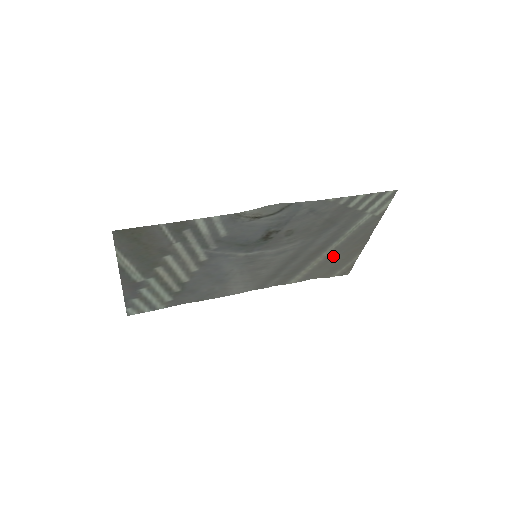
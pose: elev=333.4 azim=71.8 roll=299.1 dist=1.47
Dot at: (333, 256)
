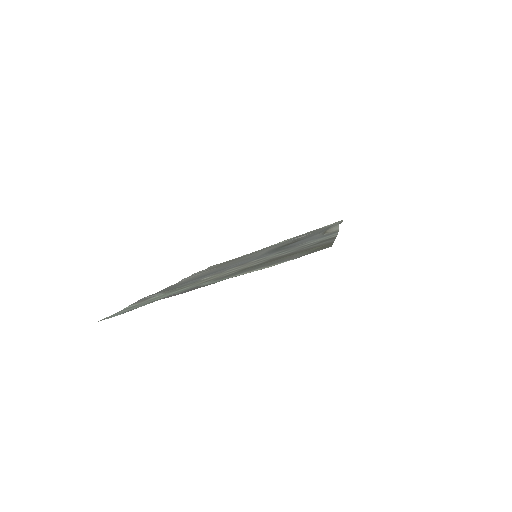
Dot at: (252, 252)
